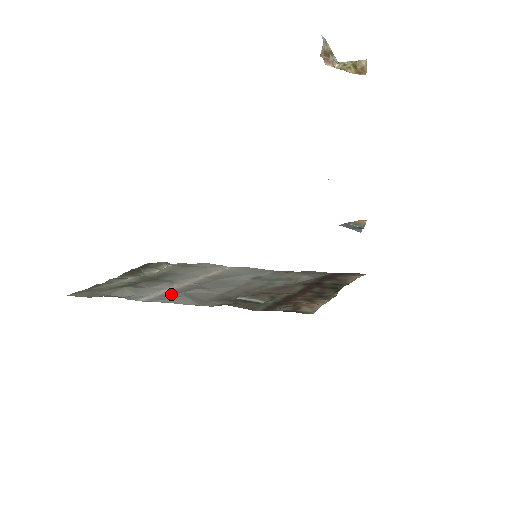
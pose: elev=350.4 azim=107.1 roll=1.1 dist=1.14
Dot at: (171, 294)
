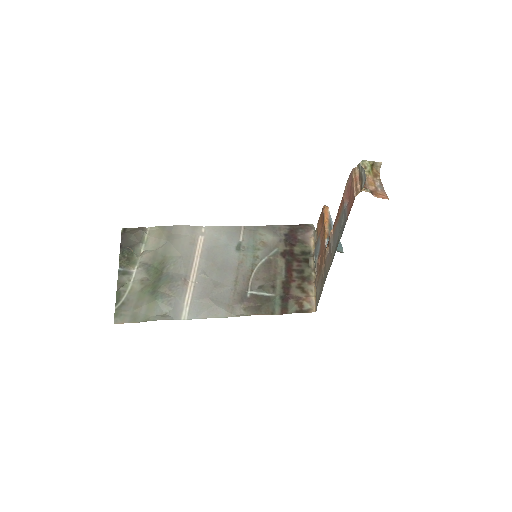
Dot at: (200, 301)
